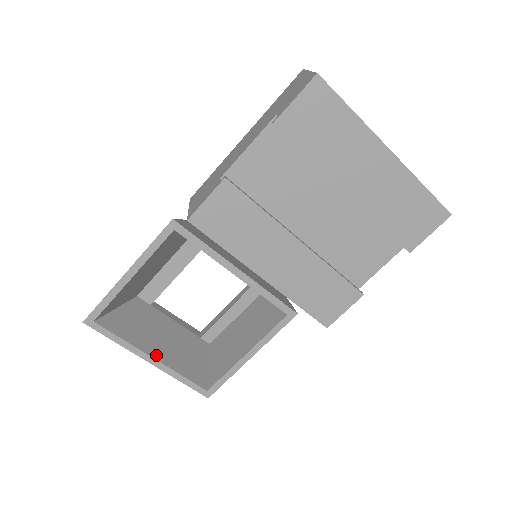
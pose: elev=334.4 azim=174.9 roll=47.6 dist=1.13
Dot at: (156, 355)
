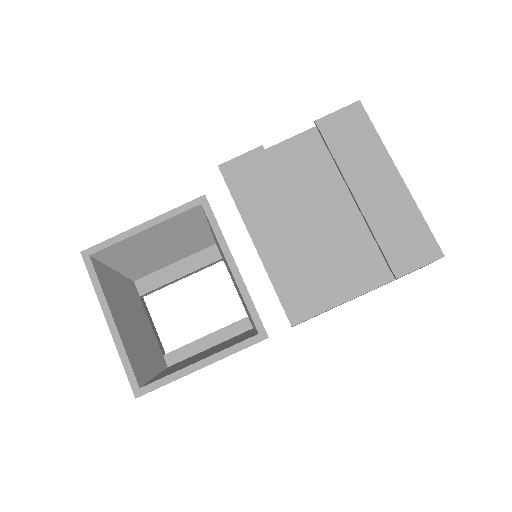
Dot at: (117, 321)
